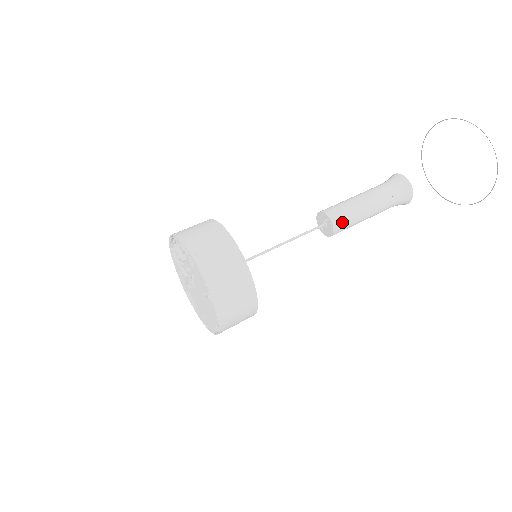
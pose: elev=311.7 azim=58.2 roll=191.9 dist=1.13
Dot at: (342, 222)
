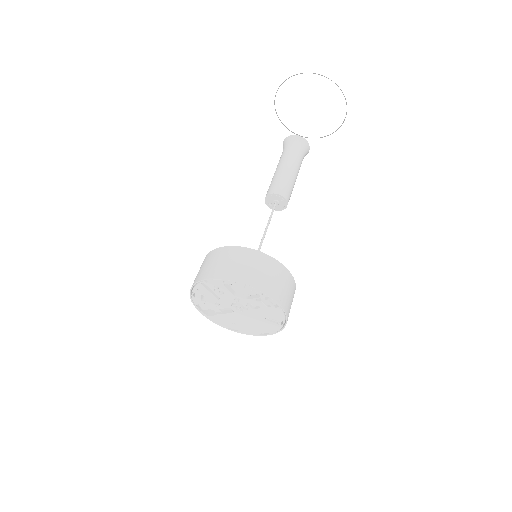
Dot at: (289, 199)
